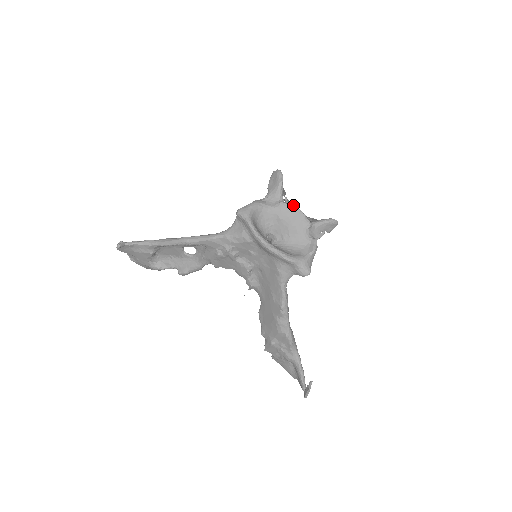
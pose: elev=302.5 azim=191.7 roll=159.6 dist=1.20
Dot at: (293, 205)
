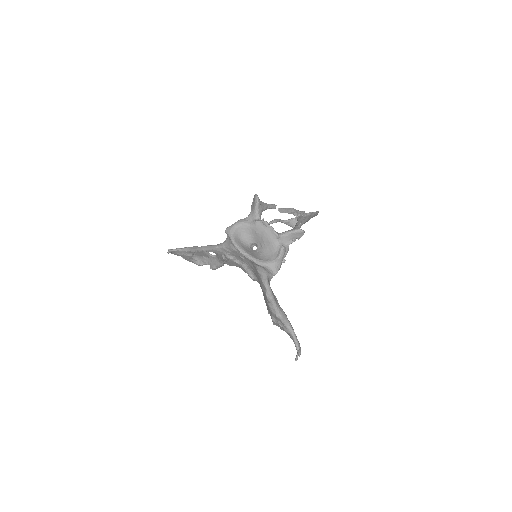
Dot at: (264, 222)
